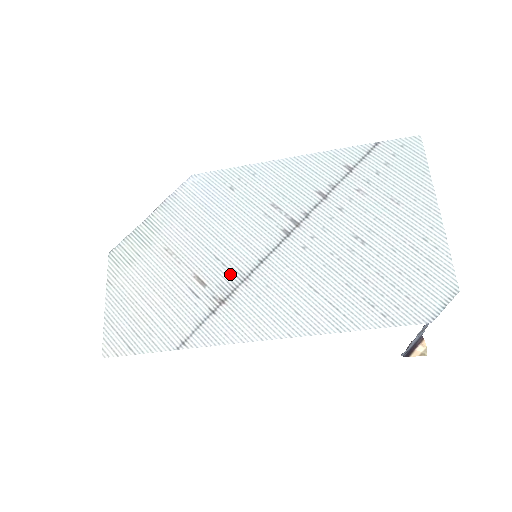
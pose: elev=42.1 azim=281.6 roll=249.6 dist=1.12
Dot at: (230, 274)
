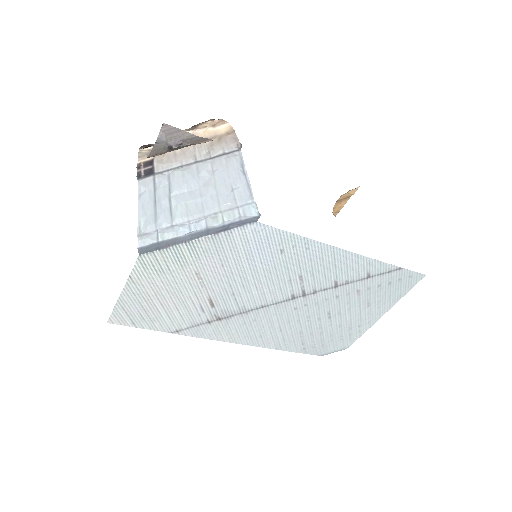
Dot at: (236, 307)
